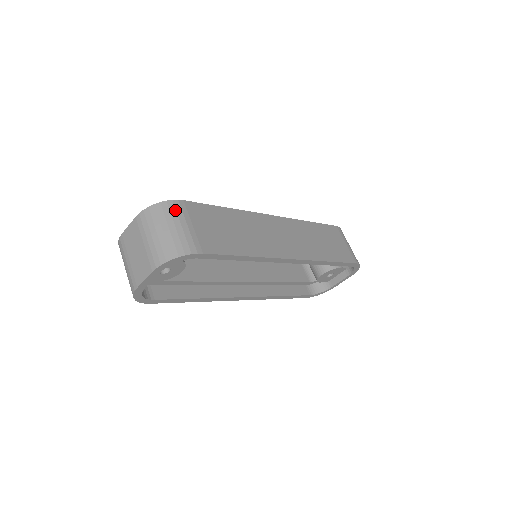
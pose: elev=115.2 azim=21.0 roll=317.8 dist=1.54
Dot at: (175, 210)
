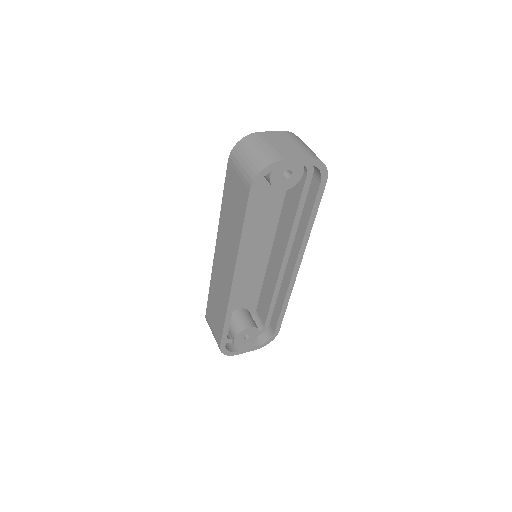
Dot at: occluded
